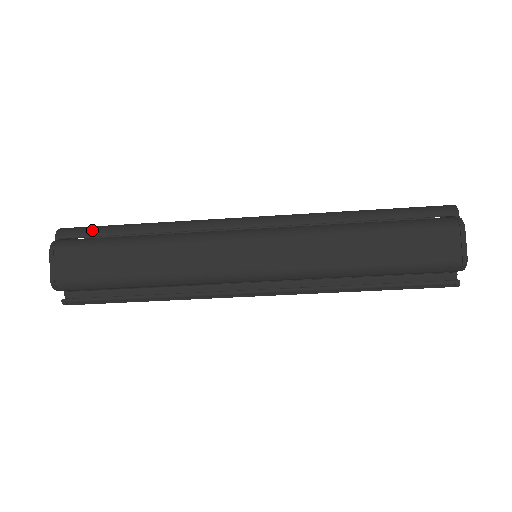
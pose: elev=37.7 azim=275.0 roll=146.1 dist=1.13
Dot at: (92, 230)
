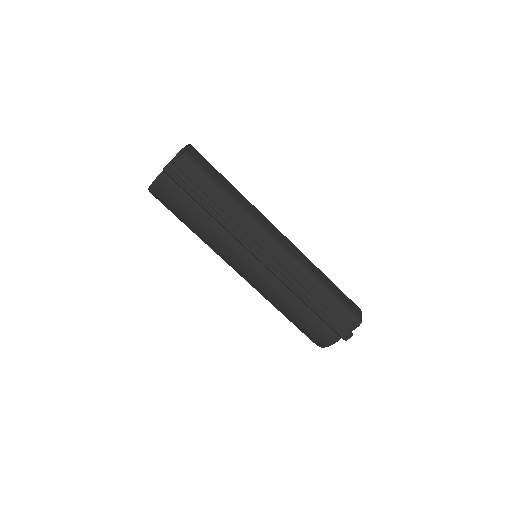
Dot at: occluded
